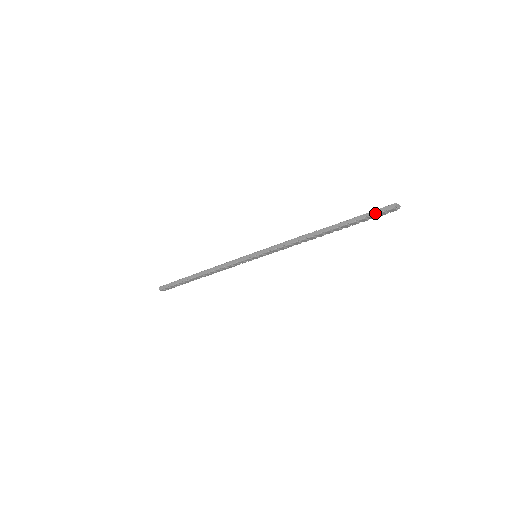
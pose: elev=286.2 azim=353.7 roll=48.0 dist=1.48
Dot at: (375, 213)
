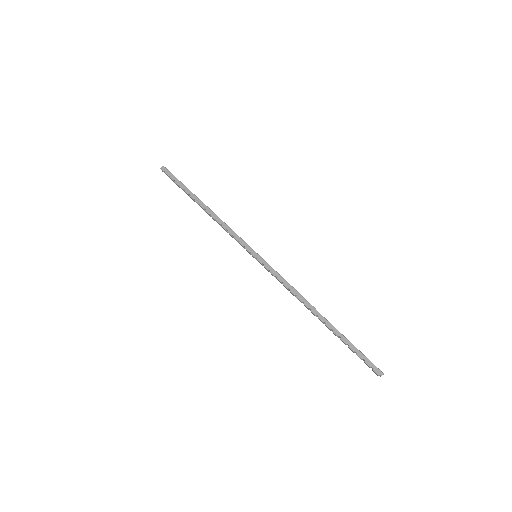
Dot at: (364, 359)
